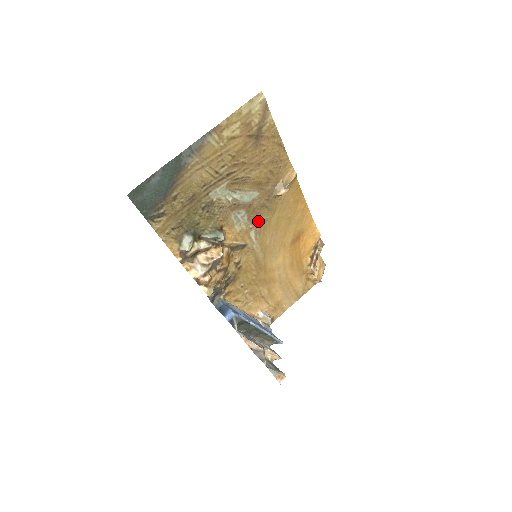
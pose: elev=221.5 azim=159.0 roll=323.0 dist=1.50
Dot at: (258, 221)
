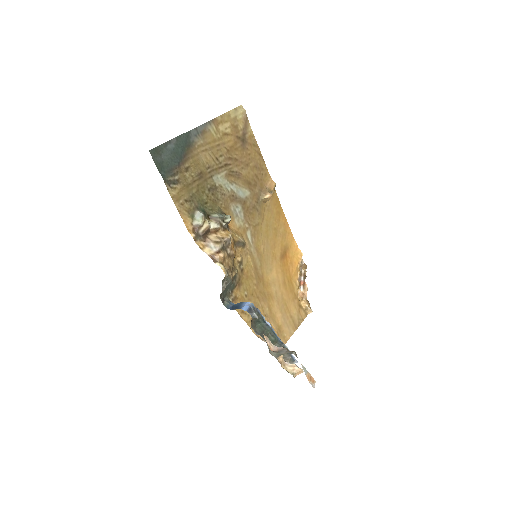
Dot at: (252, 223)
